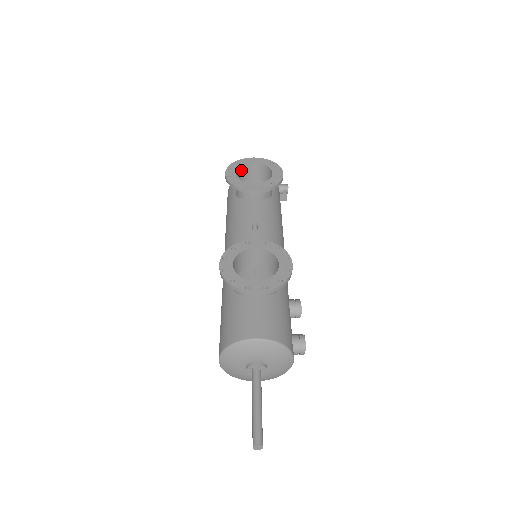
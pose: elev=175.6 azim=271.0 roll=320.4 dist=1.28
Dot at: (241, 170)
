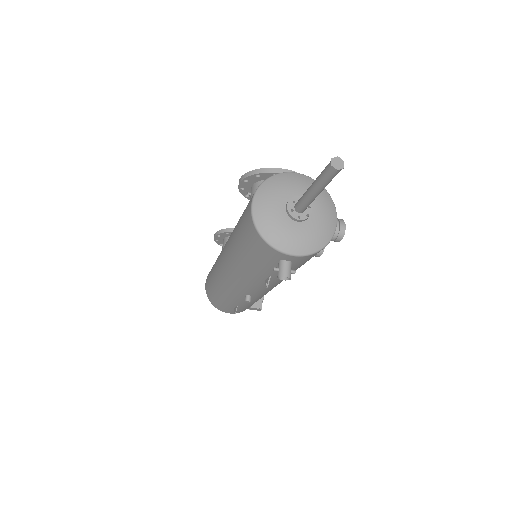
Dot at: occluded
